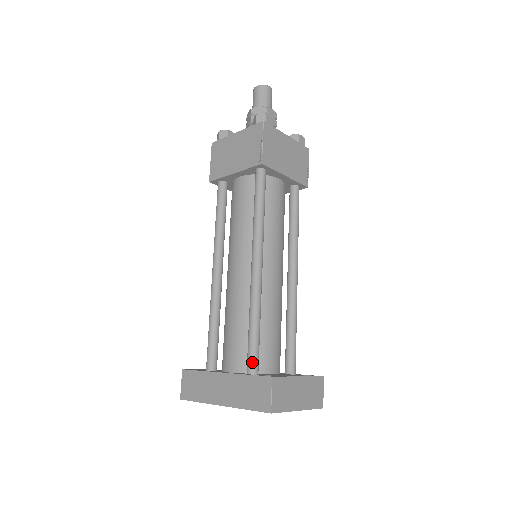
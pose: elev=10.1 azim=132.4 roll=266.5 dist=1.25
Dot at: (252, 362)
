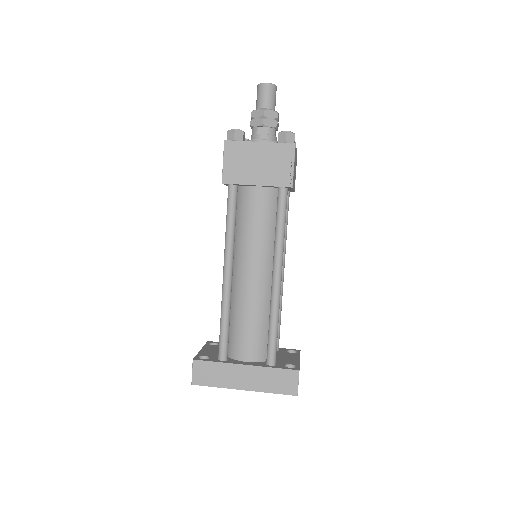
Dot at: (274, 356)
